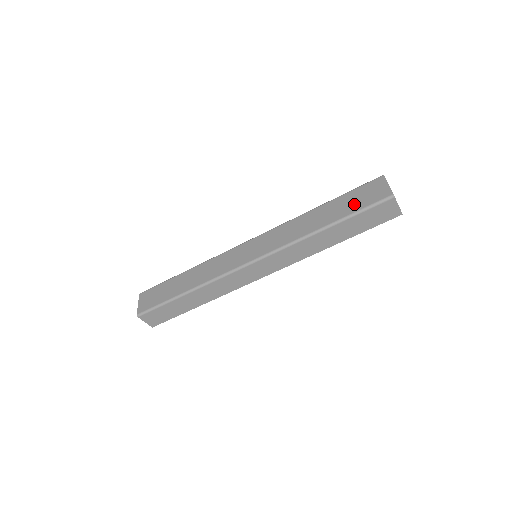
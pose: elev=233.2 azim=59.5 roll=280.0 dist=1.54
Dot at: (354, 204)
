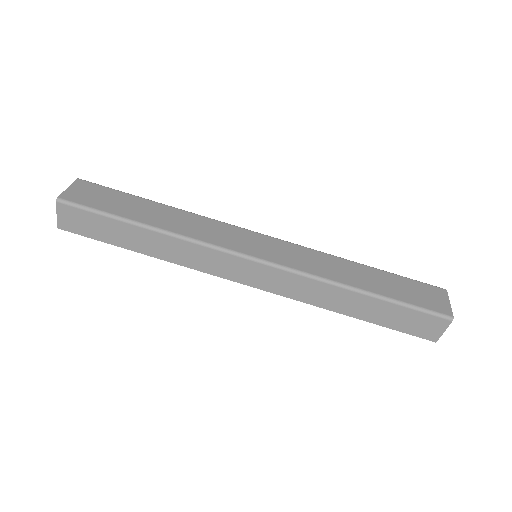
Dot at: (406, 293)
